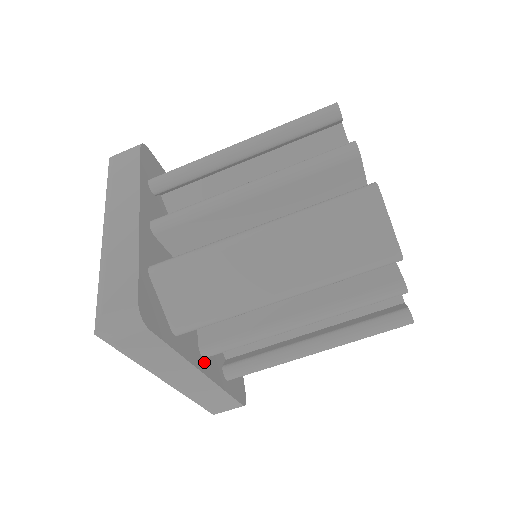
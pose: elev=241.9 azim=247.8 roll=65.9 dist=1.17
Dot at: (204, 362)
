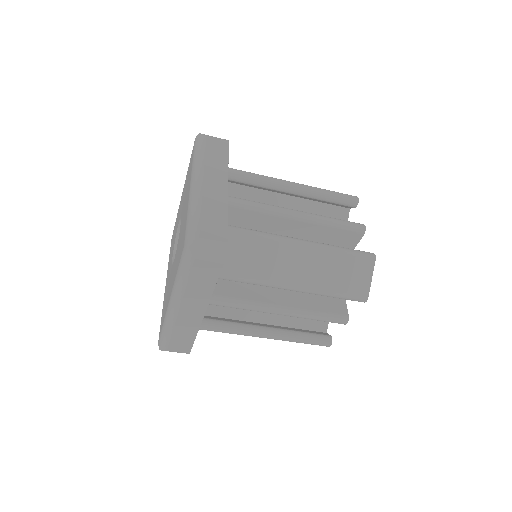
Dot at: occluded
